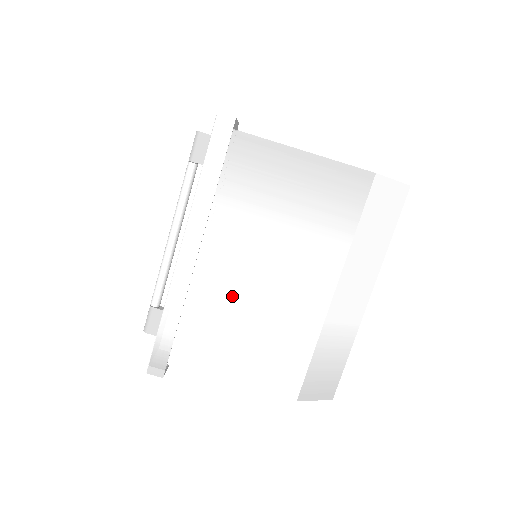
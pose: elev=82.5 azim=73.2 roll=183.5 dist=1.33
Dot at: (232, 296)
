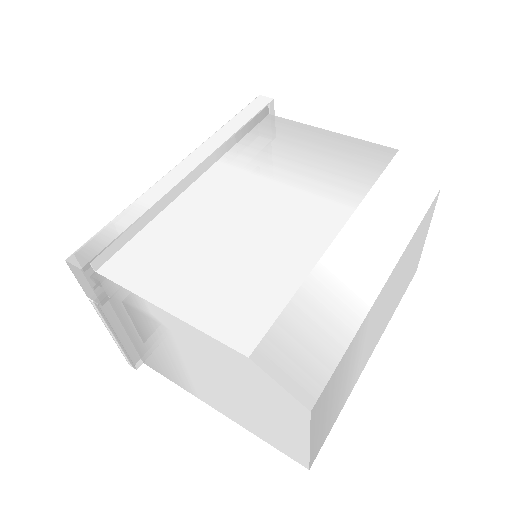
Dot at: (213, 219)
